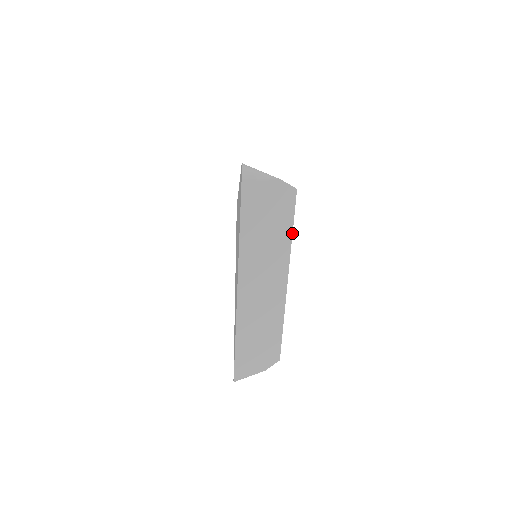
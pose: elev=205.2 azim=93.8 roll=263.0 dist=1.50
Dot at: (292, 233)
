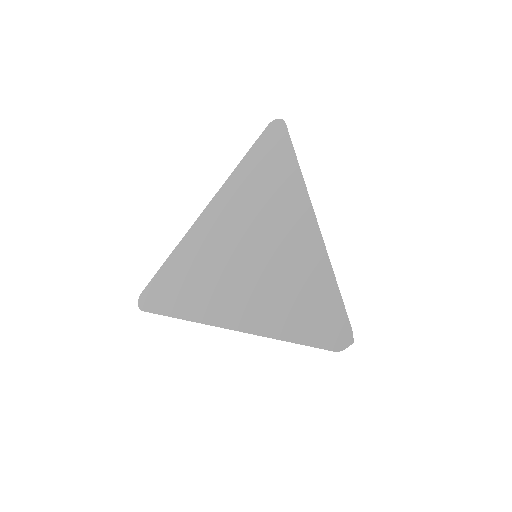
Dot at: occluded
